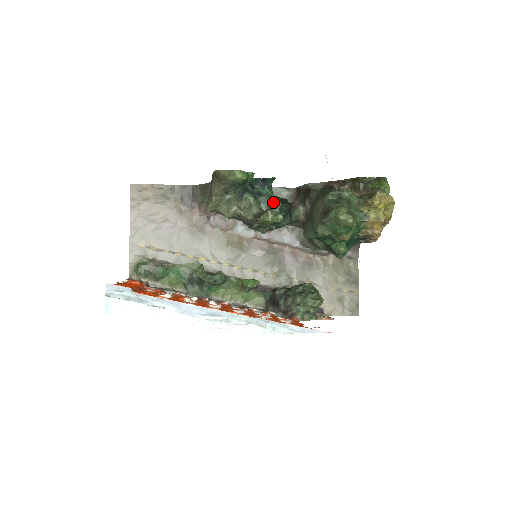
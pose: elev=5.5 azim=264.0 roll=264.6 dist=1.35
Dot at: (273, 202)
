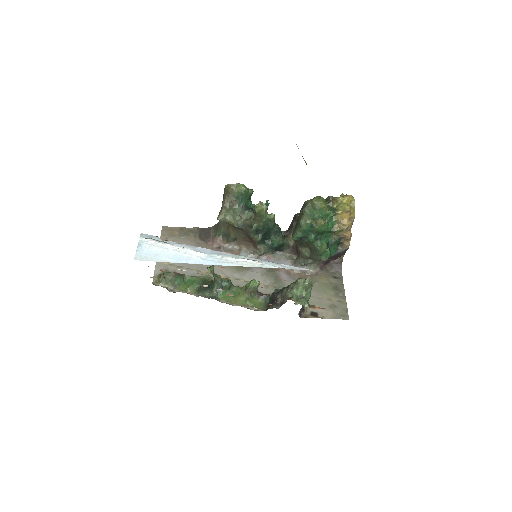
Dot at: occluded
